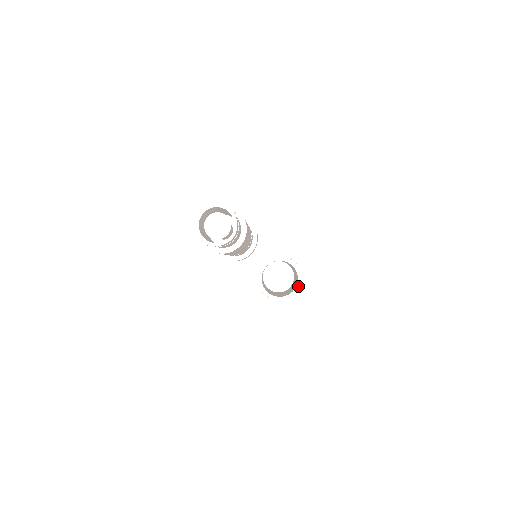
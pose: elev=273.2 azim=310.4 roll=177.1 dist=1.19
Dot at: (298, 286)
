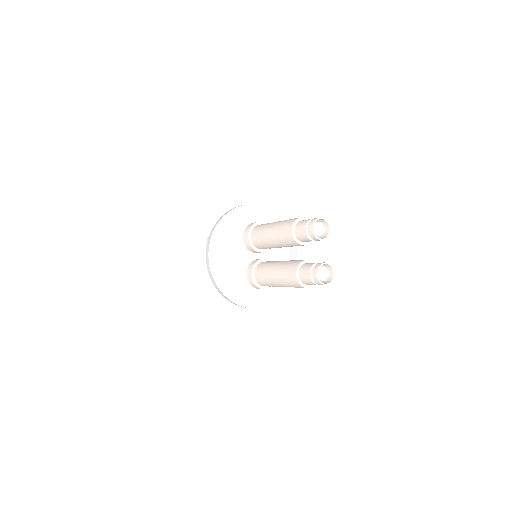
Dot at: (330, 283)
